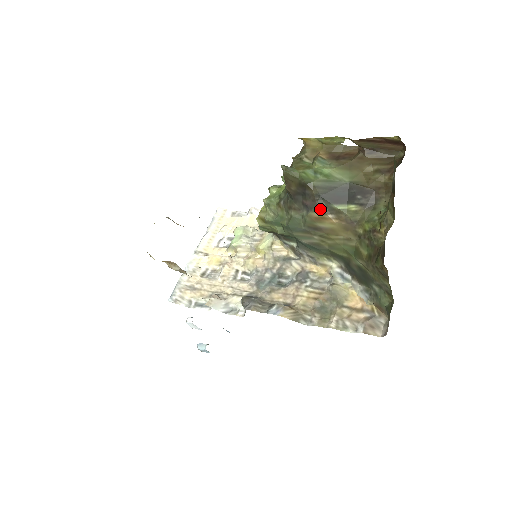
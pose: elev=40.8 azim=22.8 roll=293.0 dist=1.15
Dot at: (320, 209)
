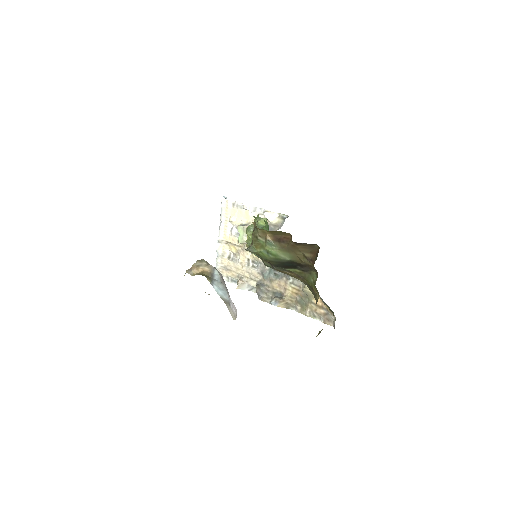
Dot at: (278, 270)
